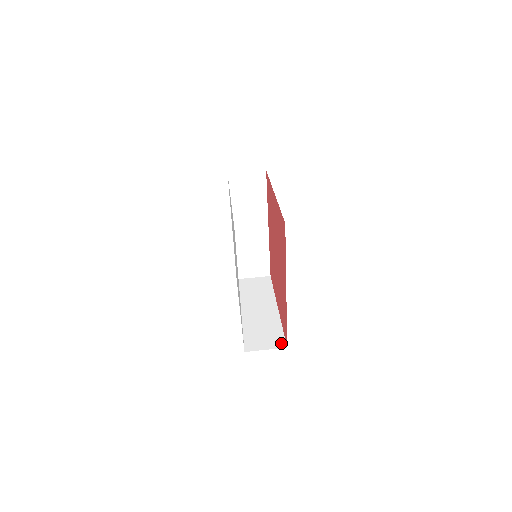
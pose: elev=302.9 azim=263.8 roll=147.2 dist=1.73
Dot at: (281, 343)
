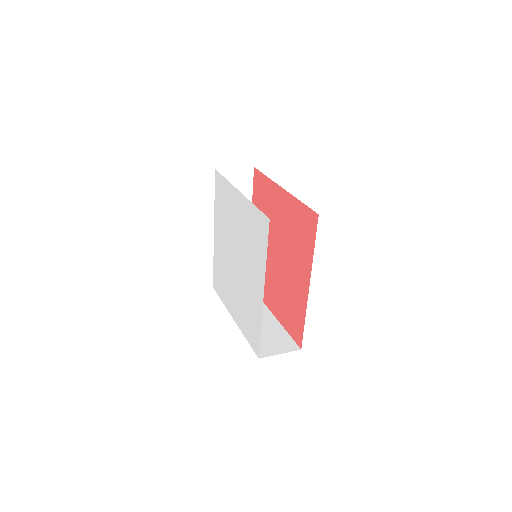
Dot at: occluded
